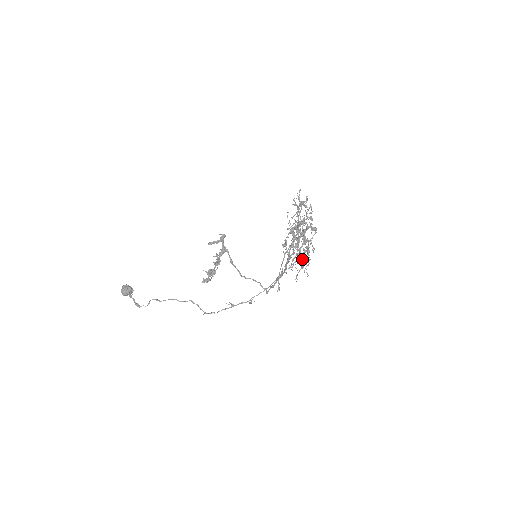
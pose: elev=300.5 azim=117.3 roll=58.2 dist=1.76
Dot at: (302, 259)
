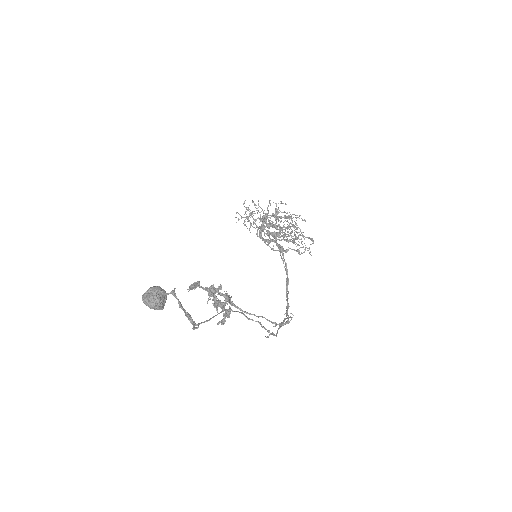
Dot at: occluded
